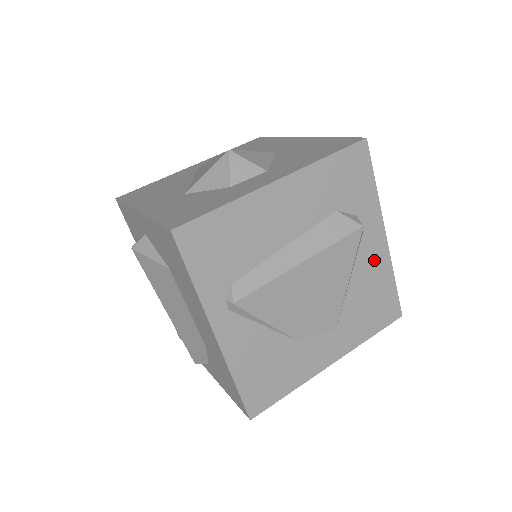
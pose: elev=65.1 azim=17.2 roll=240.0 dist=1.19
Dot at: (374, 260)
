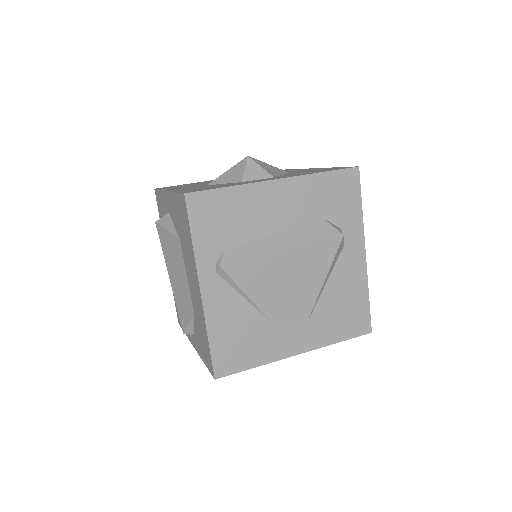
Dot at: (351, 272)
